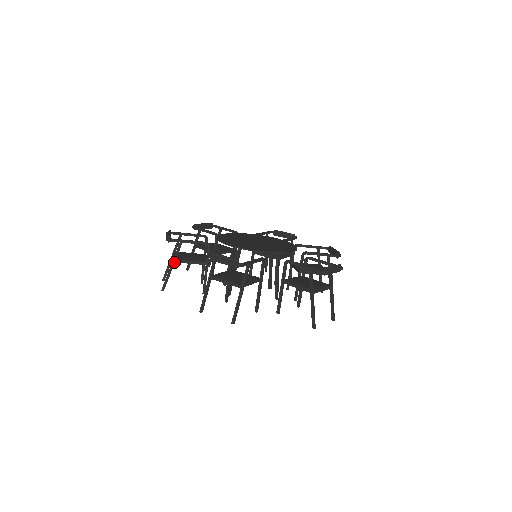
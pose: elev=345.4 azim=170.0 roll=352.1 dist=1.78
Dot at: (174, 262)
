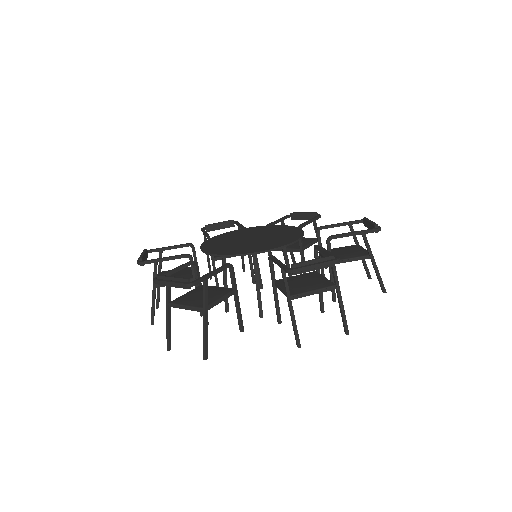
Dot at: (207, 311)
